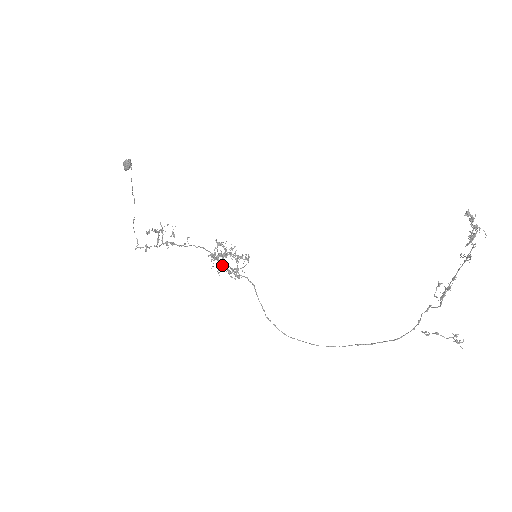
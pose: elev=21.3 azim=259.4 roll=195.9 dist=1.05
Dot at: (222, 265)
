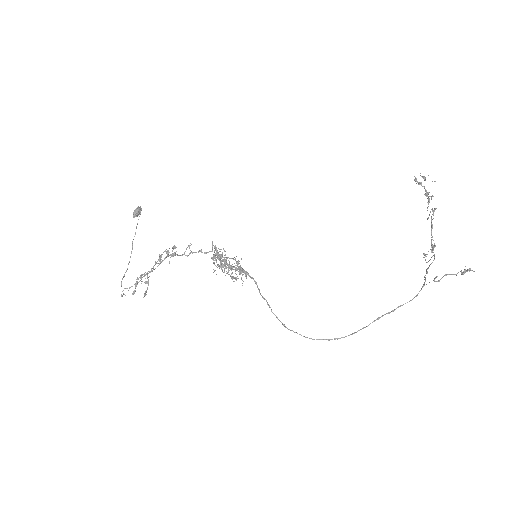
Dot at: (224, 261)
